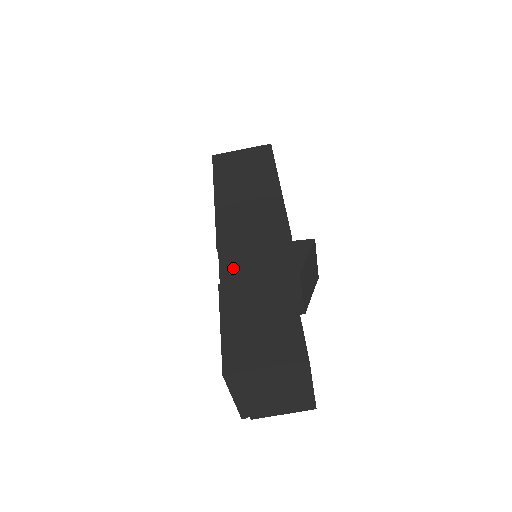
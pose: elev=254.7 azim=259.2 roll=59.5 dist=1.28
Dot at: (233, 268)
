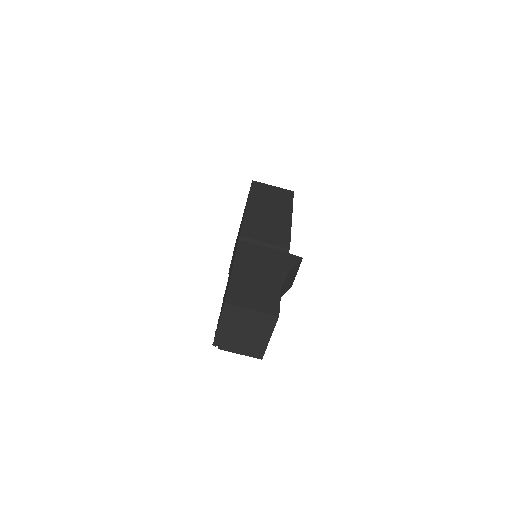
Dot at: (246, 252)
